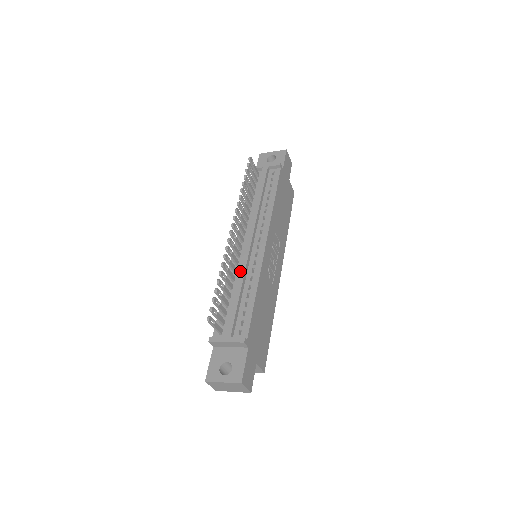
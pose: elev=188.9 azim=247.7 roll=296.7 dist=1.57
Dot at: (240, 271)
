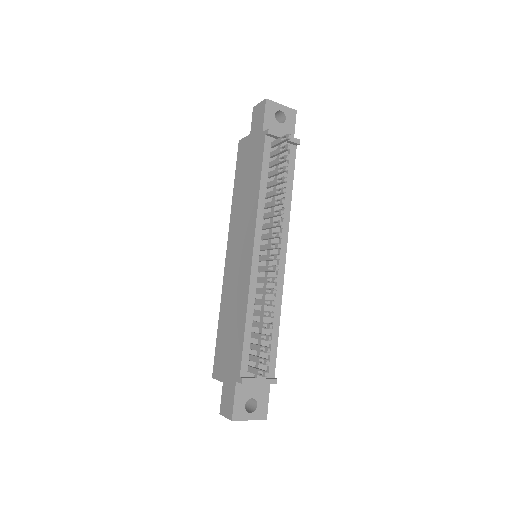
Dot at: (267, 296)
